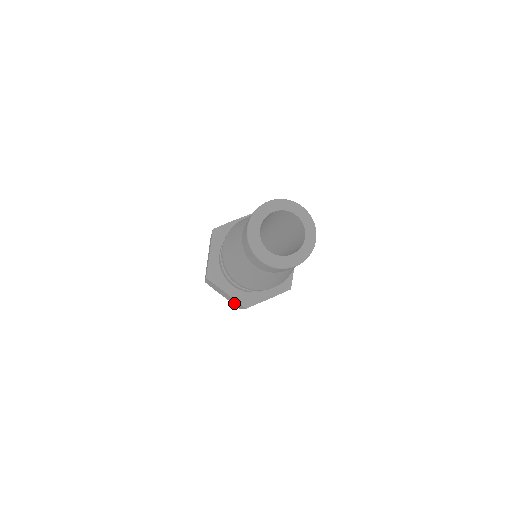
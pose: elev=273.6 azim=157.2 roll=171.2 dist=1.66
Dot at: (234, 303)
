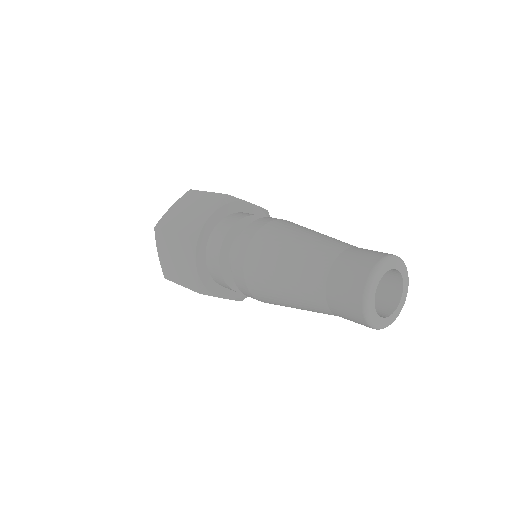
Dot at: (172, 272)
